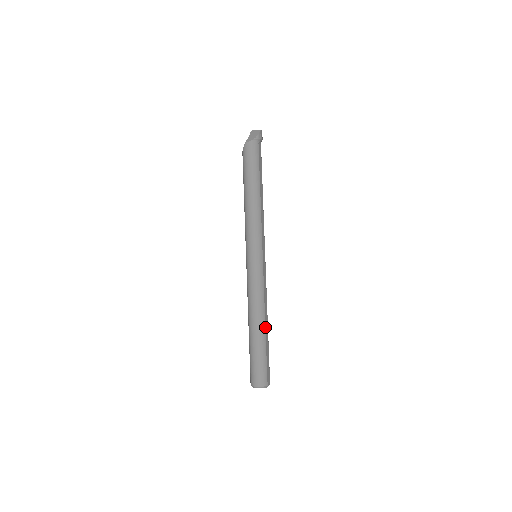
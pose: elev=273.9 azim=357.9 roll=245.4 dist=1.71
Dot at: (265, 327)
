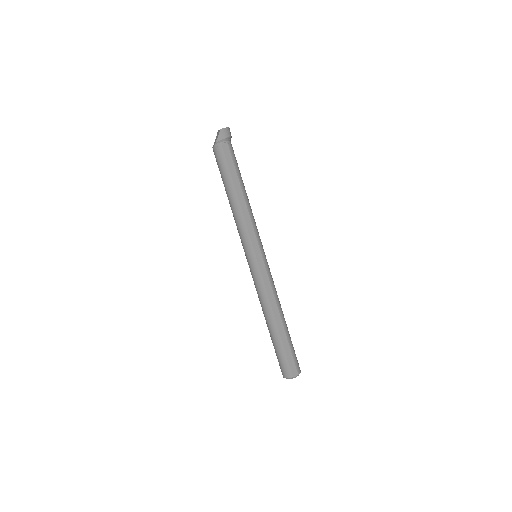
Dot at: (276, 324)
